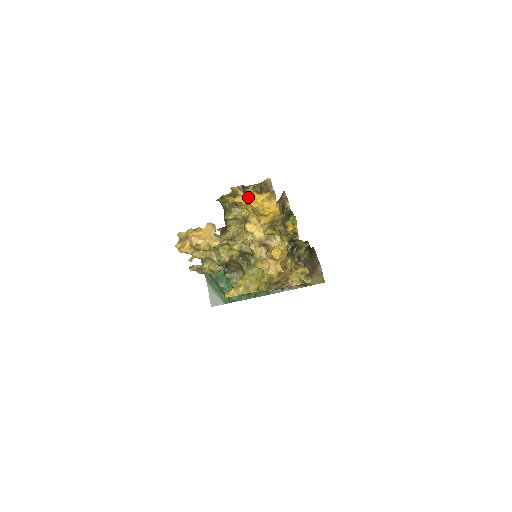
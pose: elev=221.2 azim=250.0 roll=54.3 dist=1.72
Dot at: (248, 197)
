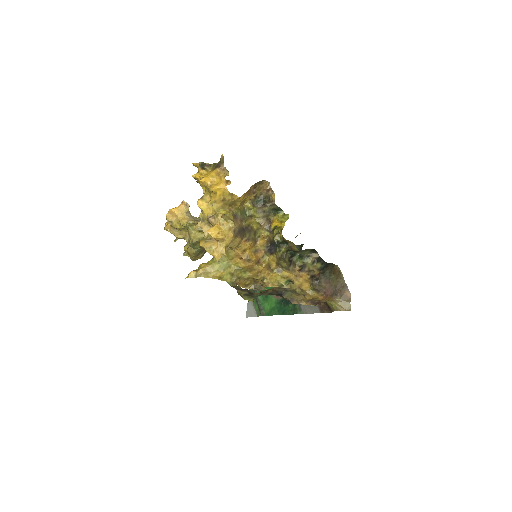
Dot at: (205, 174)
